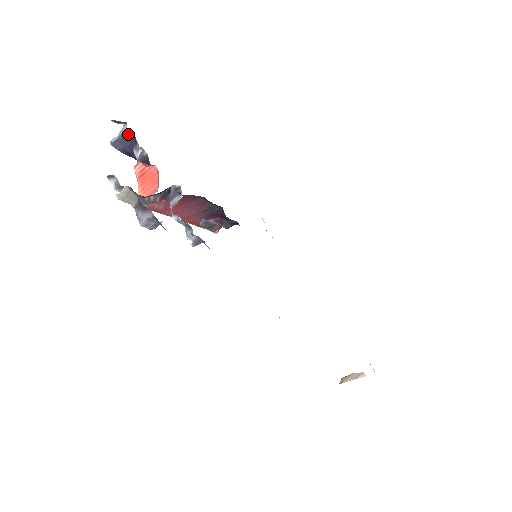
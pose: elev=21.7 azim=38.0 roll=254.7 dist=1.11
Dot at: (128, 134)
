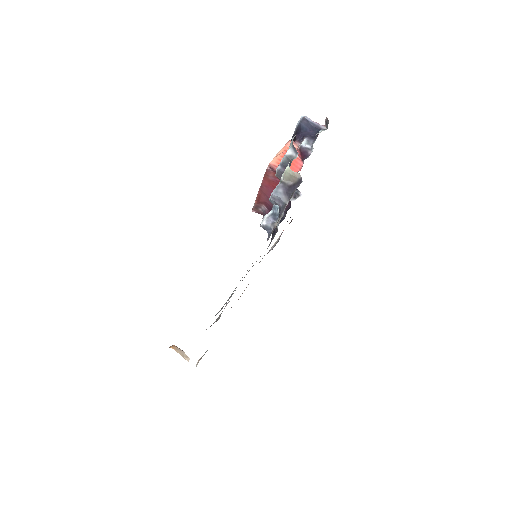
Dot at: (317, 130)
